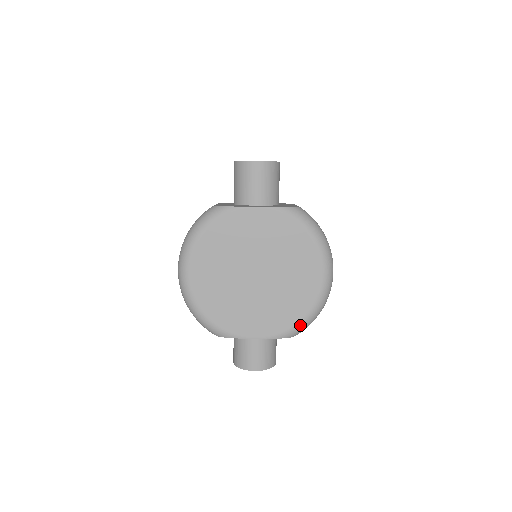
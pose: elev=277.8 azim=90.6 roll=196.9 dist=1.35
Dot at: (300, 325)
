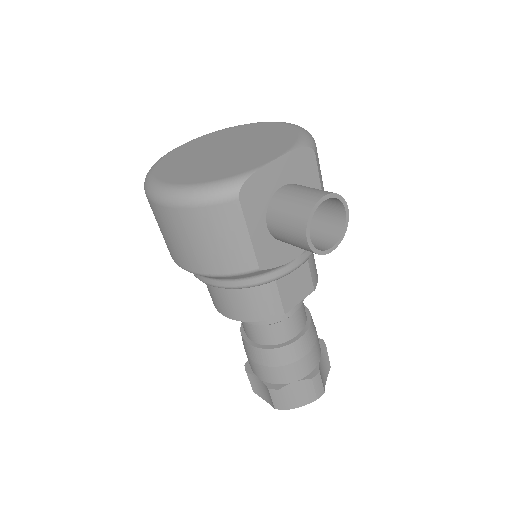
Dot at: (302, 136)
